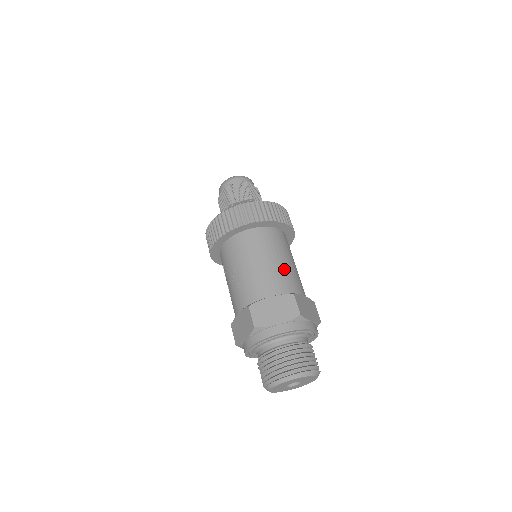
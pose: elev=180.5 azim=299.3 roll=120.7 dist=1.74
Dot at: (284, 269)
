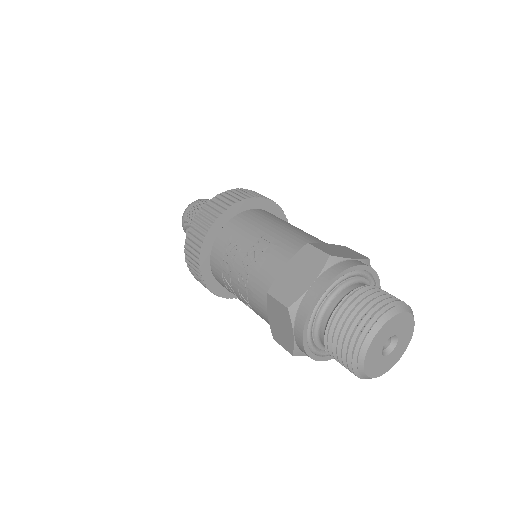
Dot at: occluded
